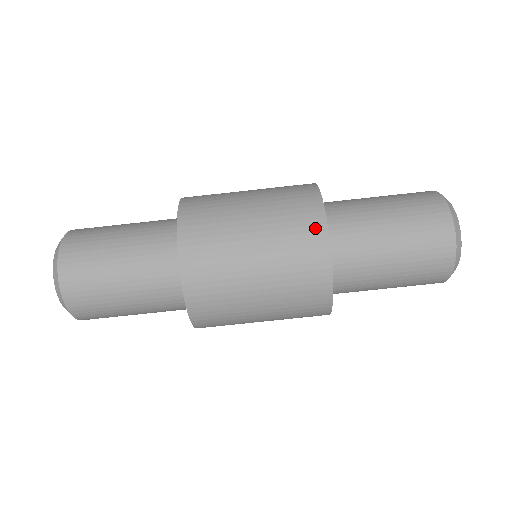
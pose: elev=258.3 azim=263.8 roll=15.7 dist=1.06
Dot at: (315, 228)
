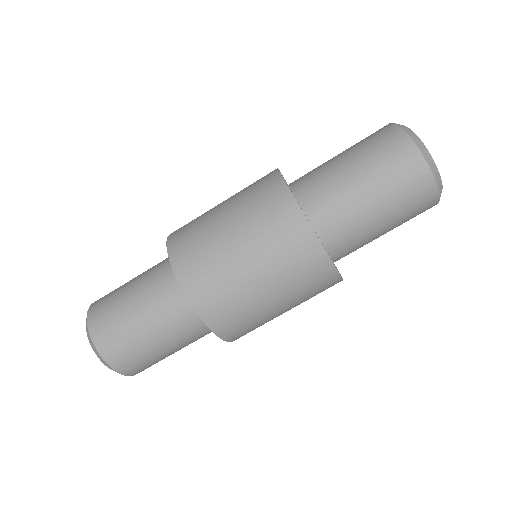
Dot at: (292, 218)
